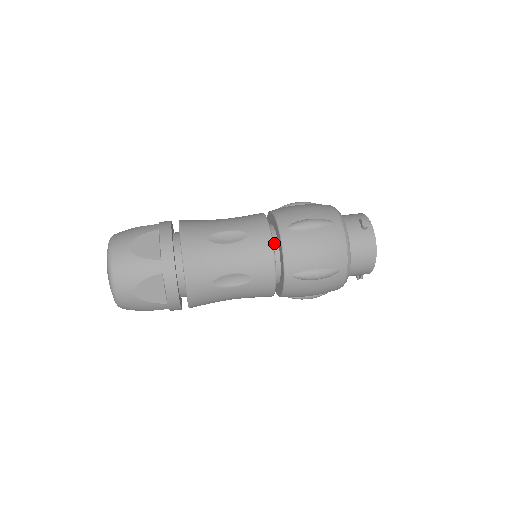
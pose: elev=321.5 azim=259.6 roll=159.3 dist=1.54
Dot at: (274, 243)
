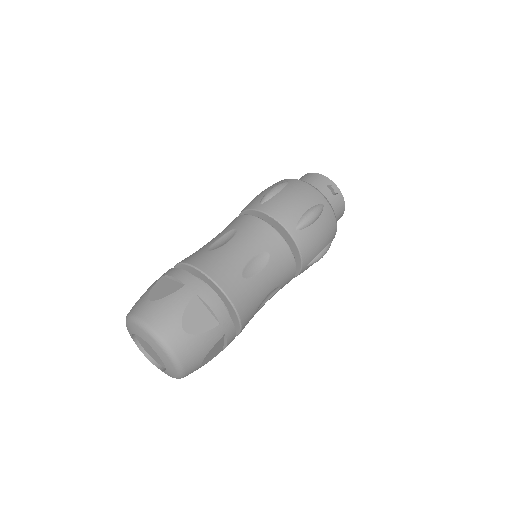
Dot at: occluded
